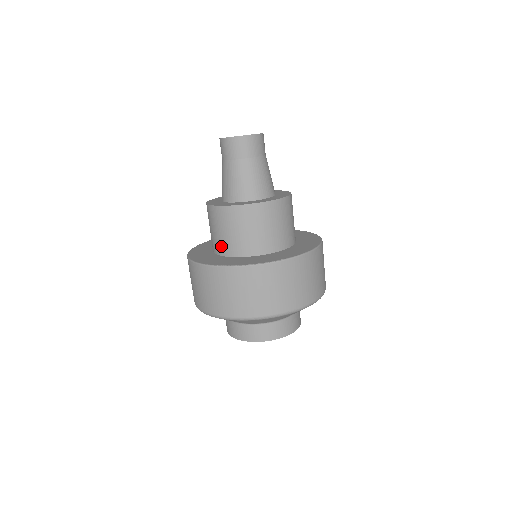
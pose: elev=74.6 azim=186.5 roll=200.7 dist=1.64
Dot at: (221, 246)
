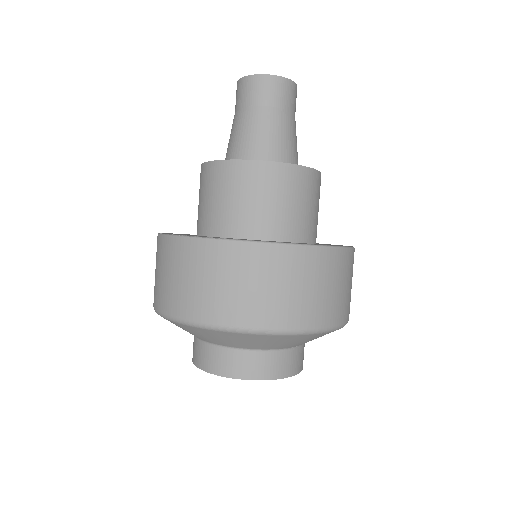
Dot at: (197, 221)
